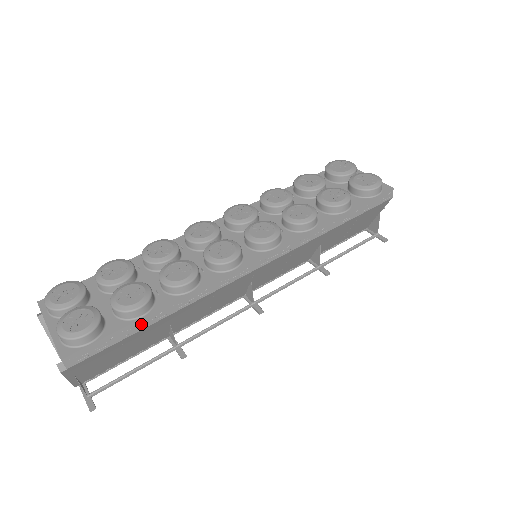
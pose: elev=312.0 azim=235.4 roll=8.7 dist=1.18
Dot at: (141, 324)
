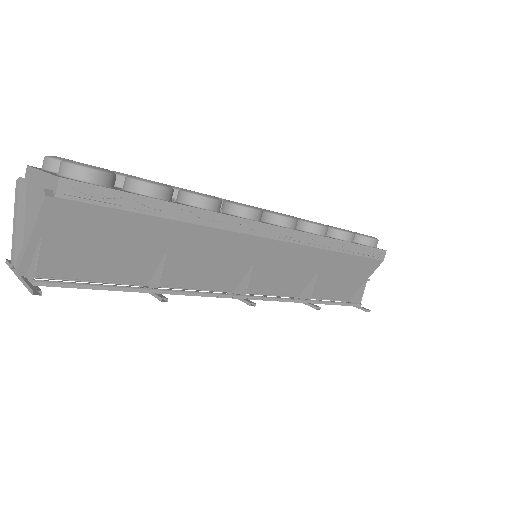
Dot at: (153, 207)
